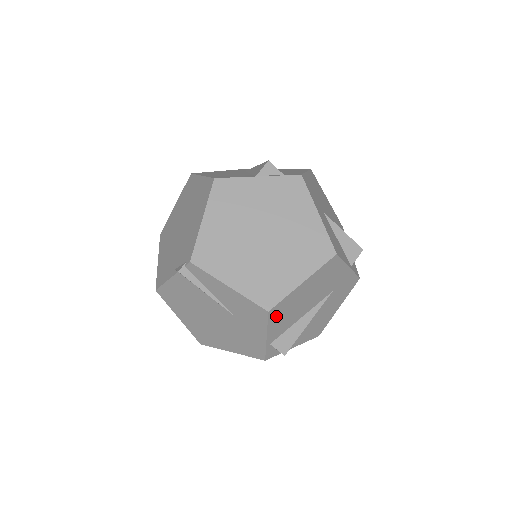
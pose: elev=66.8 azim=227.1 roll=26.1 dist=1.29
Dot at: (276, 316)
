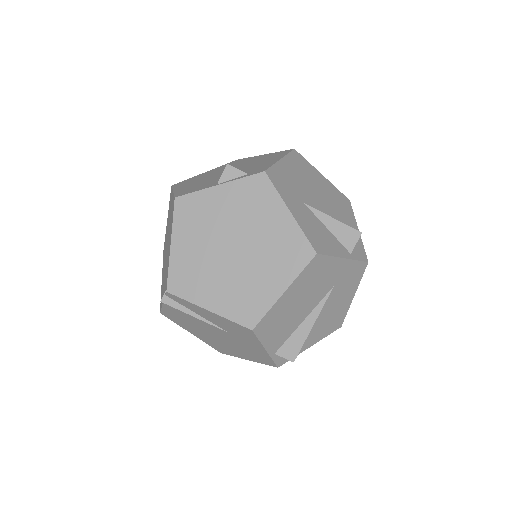
Dot at: (266, 330)
